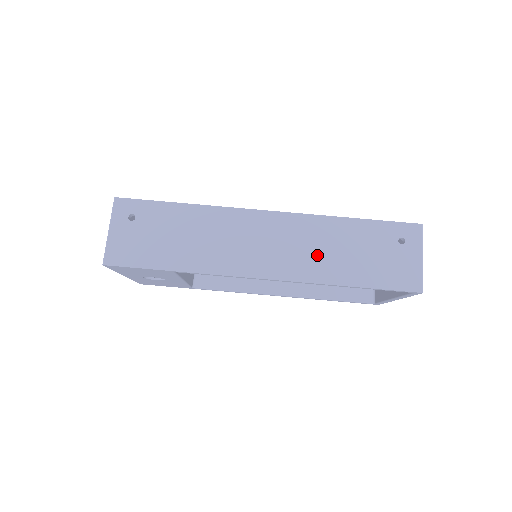
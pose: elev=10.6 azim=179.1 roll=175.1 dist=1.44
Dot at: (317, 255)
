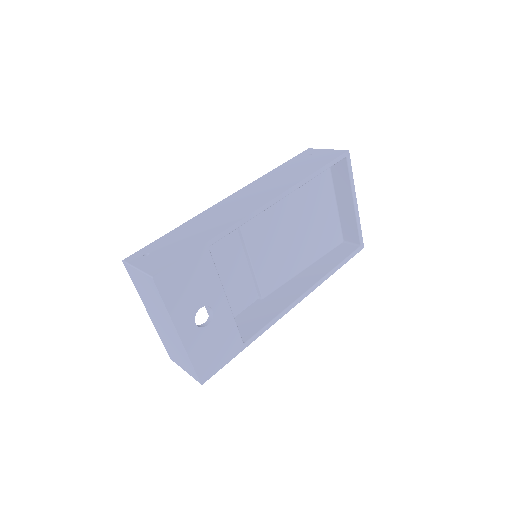
Dot at: (279, 182)
